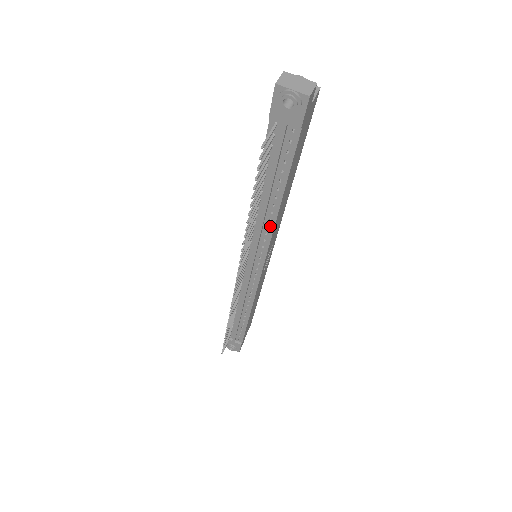
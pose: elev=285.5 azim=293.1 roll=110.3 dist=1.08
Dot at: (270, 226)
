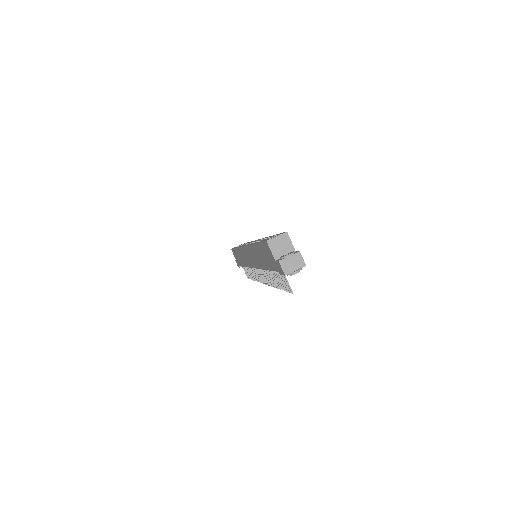
Dot at: occluded
